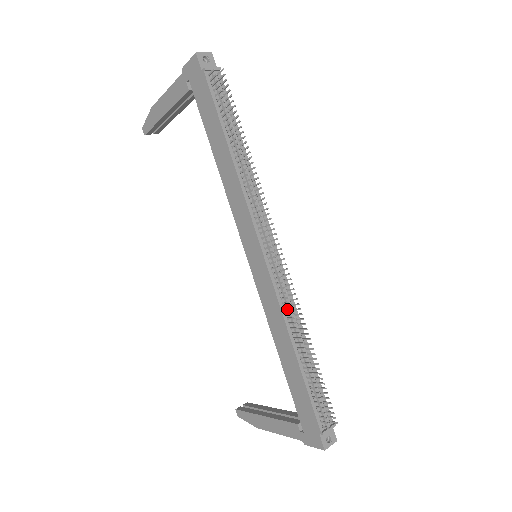
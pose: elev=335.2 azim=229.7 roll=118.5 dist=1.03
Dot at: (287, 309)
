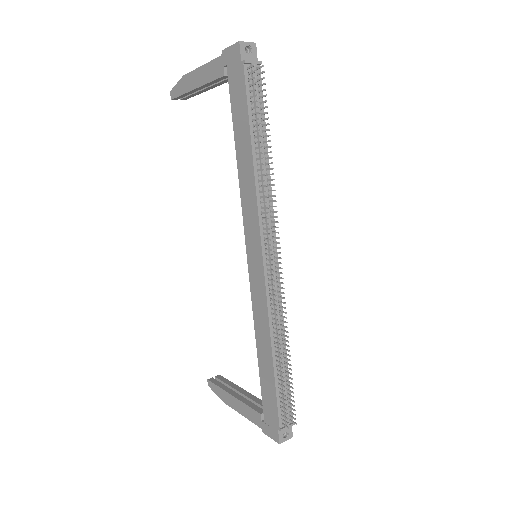
Dot at: (274, 314)
